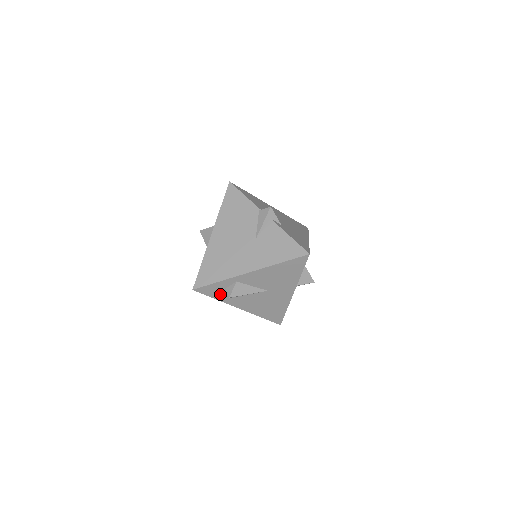
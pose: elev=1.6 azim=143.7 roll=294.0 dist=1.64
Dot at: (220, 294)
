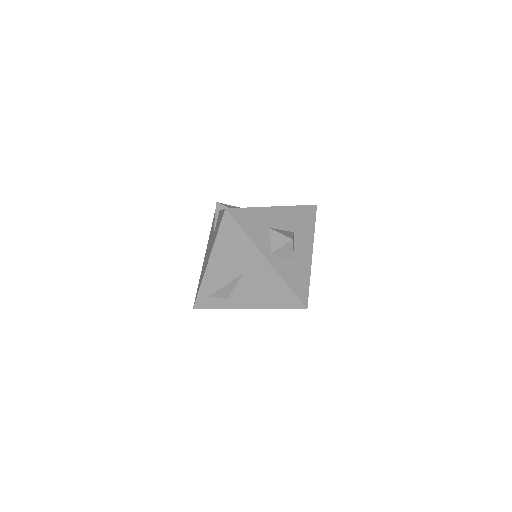
Dot at: (215, 301)
